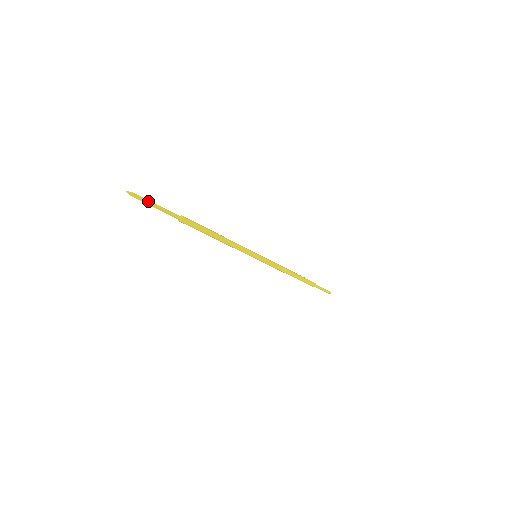
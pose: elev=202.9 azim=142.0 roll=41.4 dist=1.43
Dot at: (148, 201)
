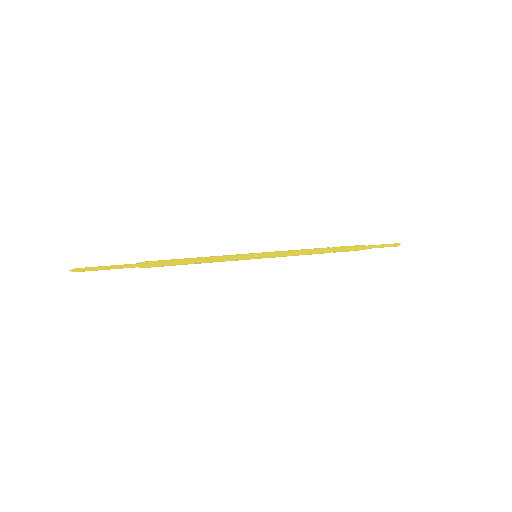
Dot at: (94, 269)
